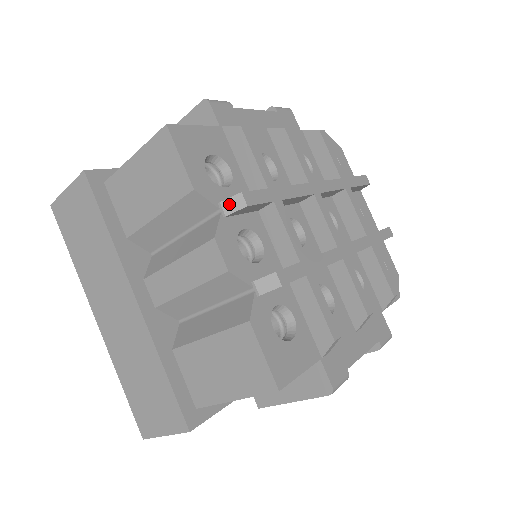
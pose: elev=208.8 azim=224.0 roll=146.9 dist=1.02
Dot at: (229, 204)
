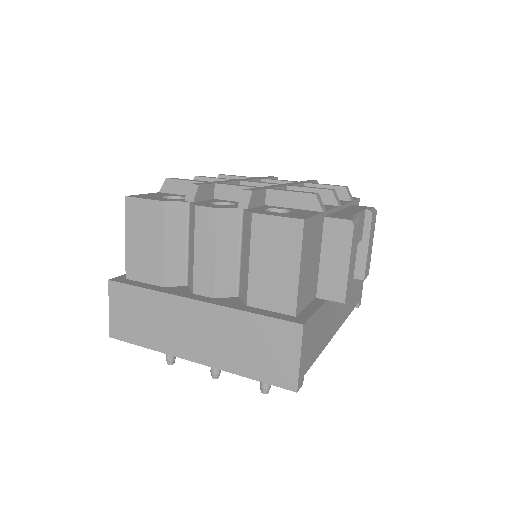
Dot at: (190, 194)
